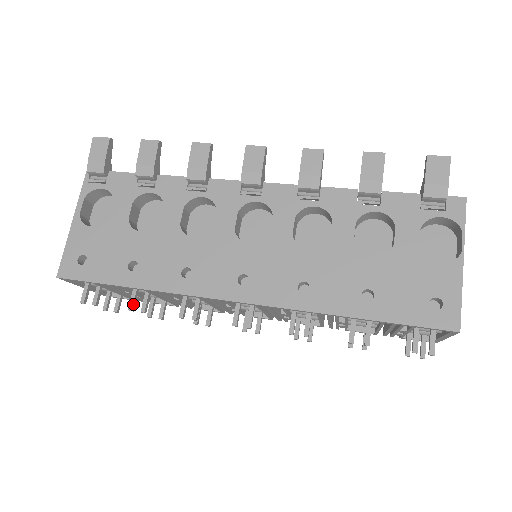
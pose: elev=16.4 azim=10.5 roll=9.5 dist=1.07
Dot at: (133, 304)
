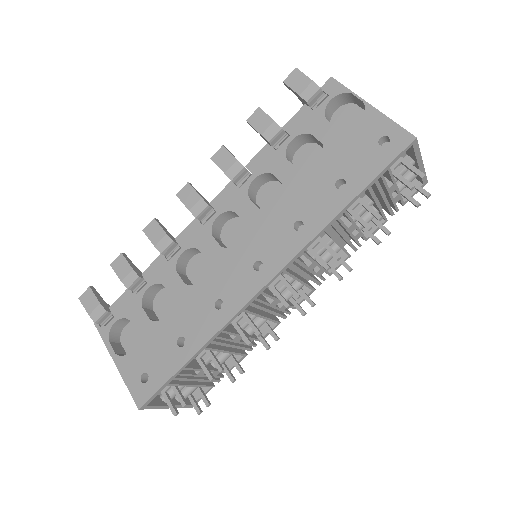
Dot at: (209, 374)
